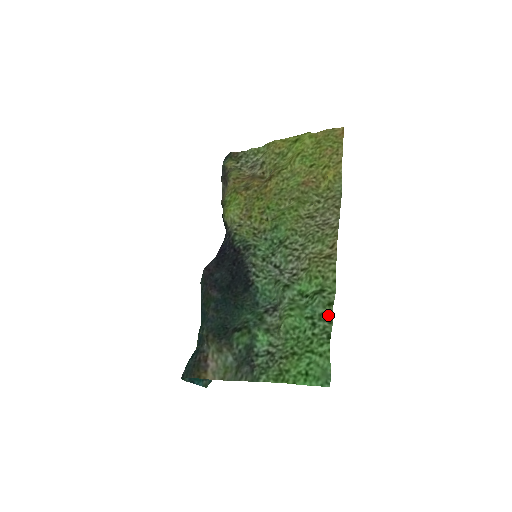
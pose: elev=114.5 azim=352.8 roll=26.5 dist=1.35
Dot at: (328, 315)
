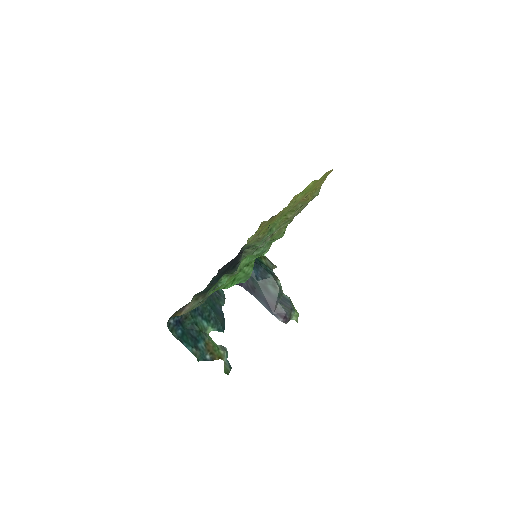
Dot at: (268, 248)
